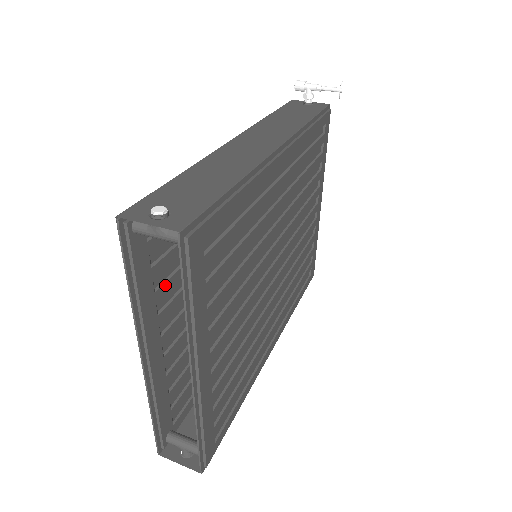
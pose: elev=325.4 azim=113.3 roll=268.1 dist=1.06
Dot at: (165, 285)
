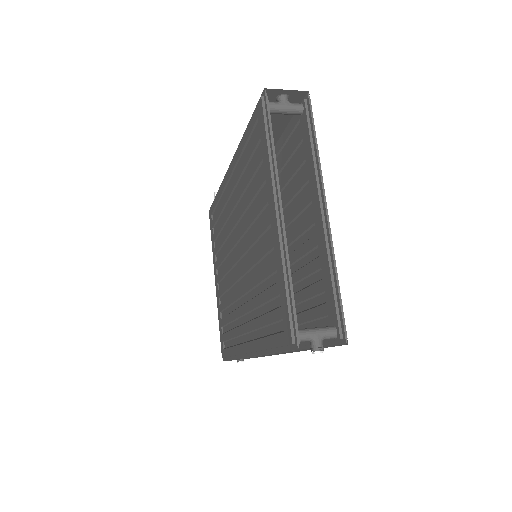
Dot at: occluded
